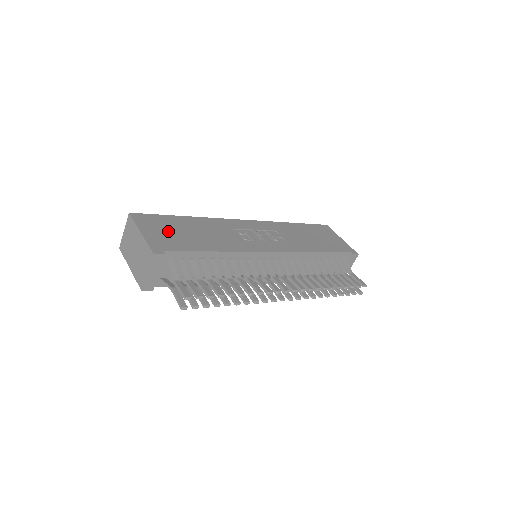
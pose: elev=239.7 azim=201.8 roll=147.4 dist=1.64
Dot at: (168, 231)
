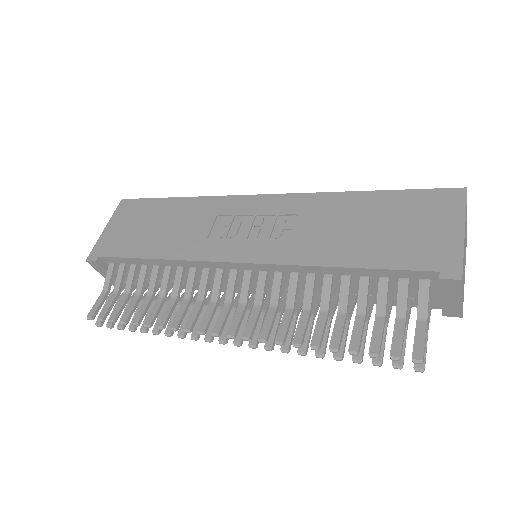
Dot at: (132, 225)
